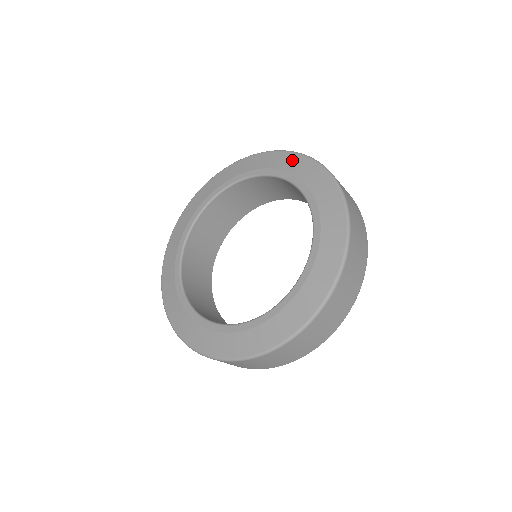
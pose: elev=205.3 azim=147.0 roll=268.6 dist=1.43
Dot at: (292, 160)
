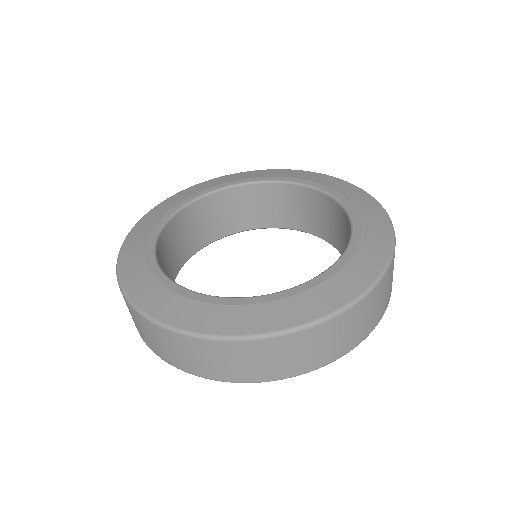
Dot at: (337, 182)
